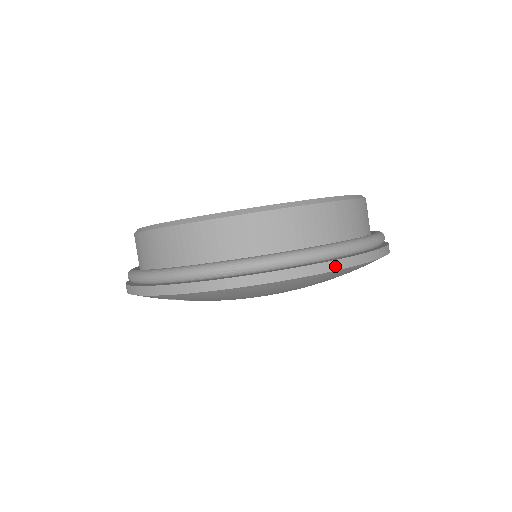
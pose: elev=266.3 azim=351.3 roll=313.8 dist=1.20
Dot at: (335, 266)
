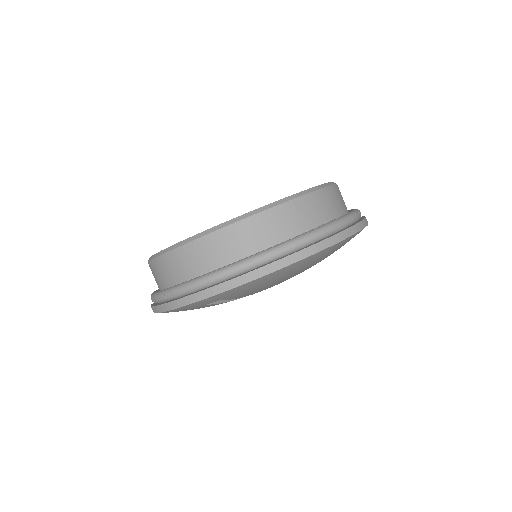
Dot at: (347, 234)
